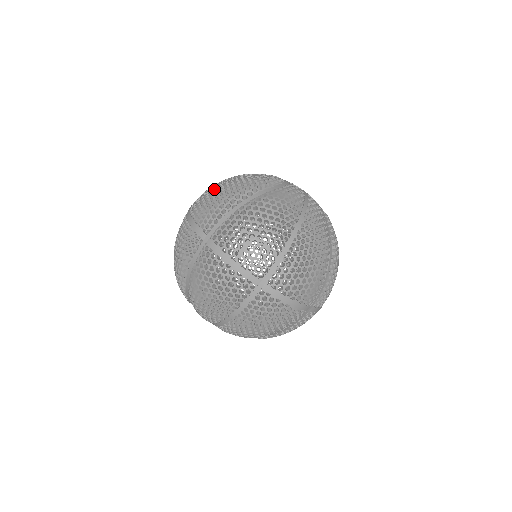
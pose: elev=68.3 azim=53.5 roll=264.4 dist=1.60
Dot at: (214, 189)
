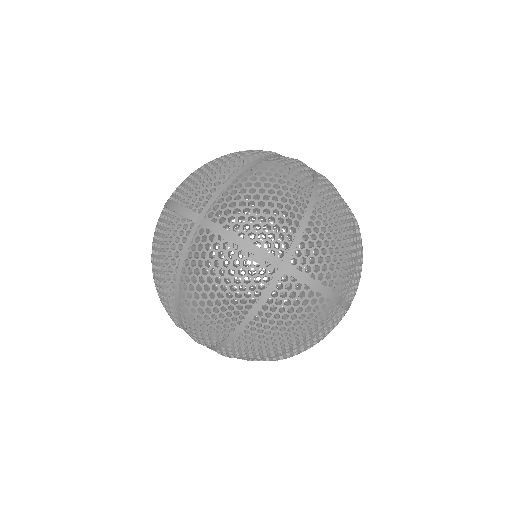
Dot at: occluded
